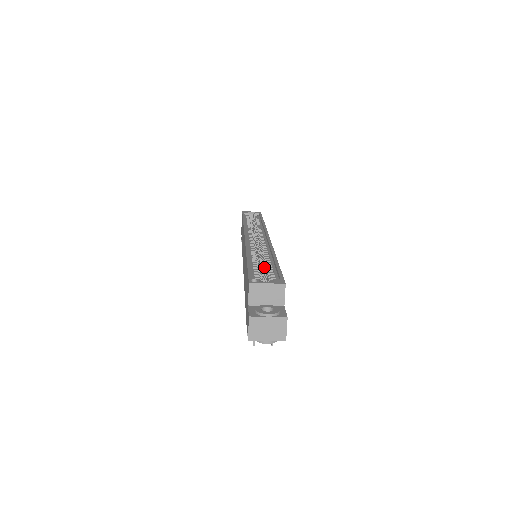
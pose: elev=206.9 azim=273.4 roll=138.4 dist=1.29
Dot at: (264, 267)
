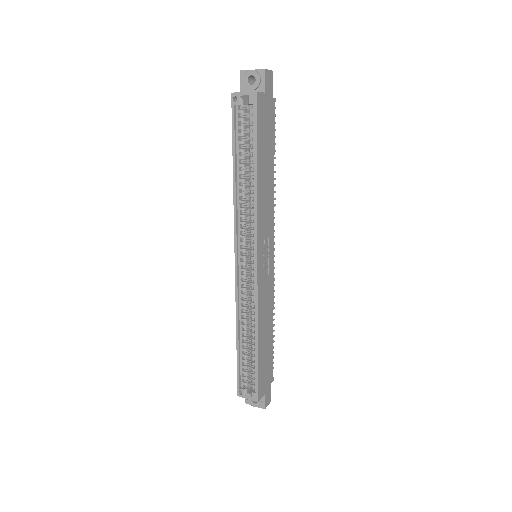
Dot at: (252, 343)
